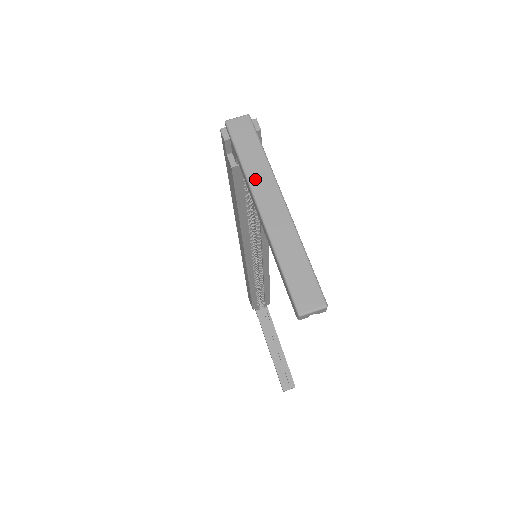
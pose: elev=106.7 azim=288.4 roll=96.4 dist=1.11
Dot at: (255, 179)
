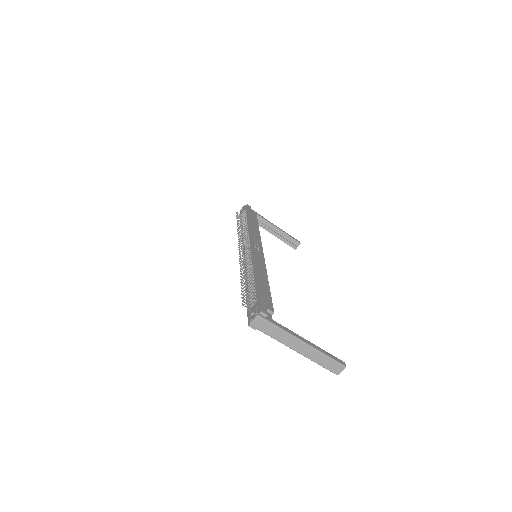
Dot at: (285, 342)
